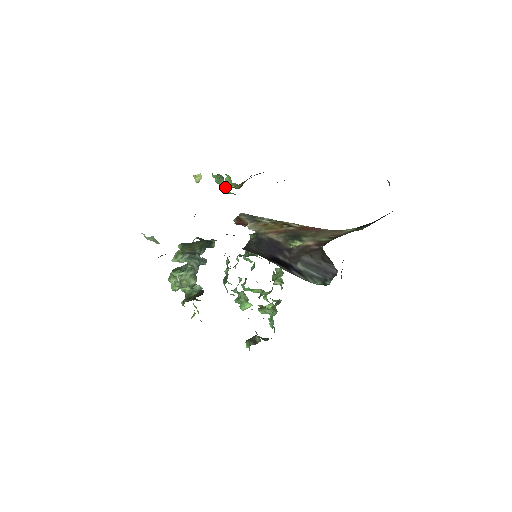
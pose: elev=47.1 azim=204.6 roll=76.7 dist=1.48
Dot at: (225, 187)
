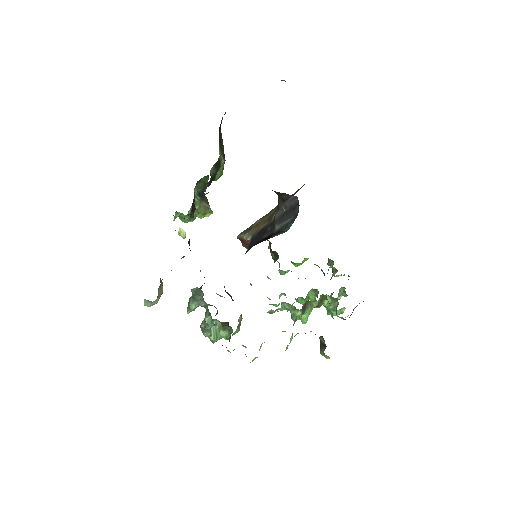
Dot at: occluded
